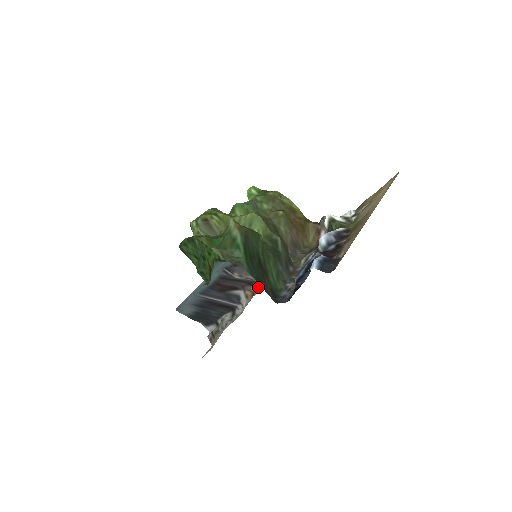
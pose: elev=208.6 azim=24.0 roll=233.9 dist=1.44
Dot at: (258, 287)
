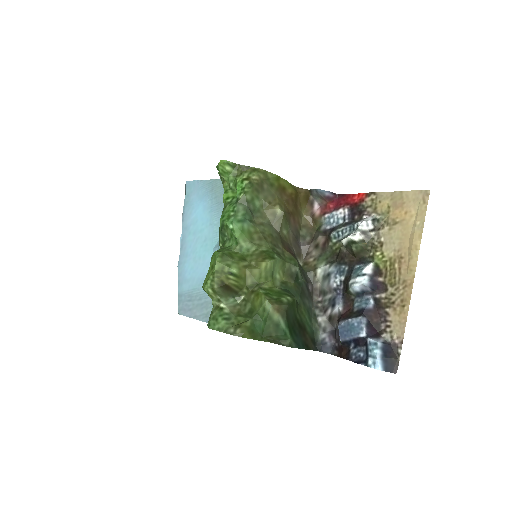
Dot at: occluded
